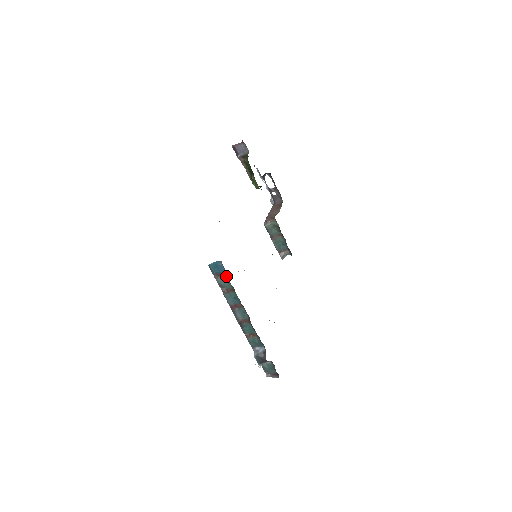
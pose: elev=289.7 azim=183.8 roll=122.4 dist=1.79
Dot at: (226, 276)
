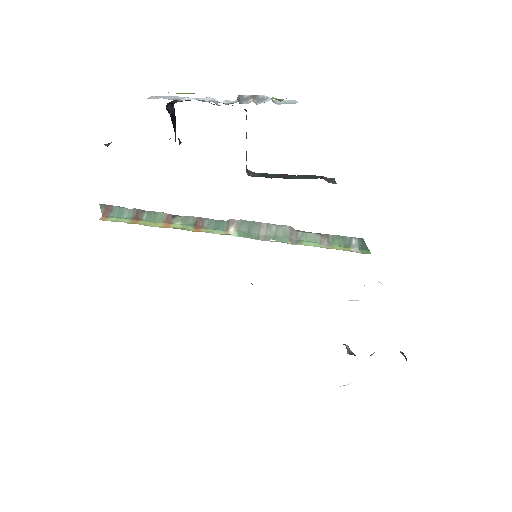
Dot at: occluded
